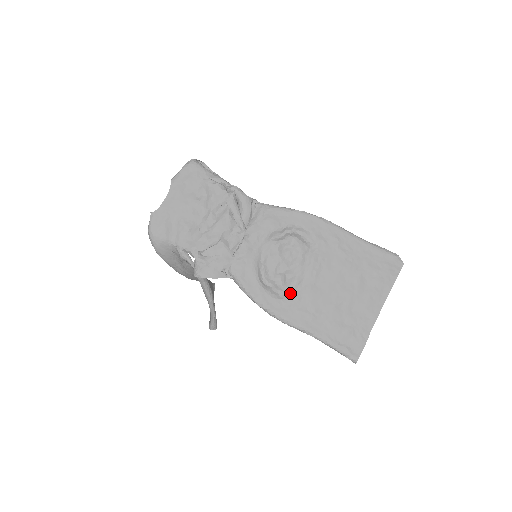
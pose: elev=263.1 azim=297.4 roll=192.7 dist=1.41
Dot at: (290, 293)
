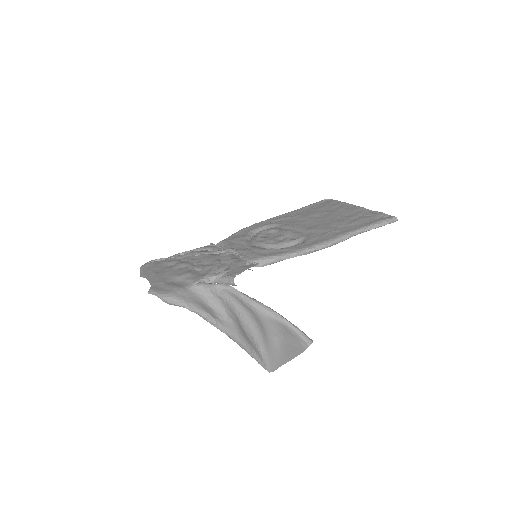
Dot at: (304, 238)
